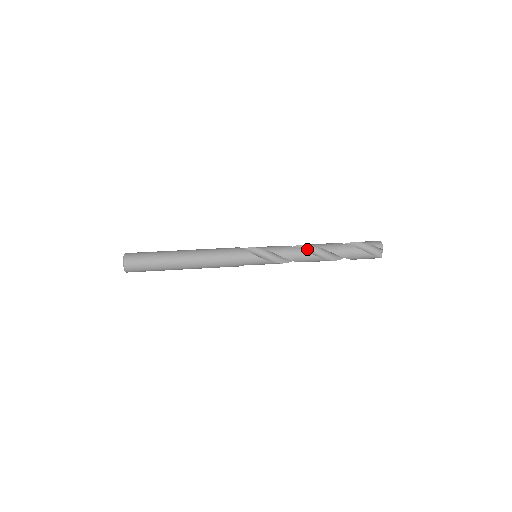
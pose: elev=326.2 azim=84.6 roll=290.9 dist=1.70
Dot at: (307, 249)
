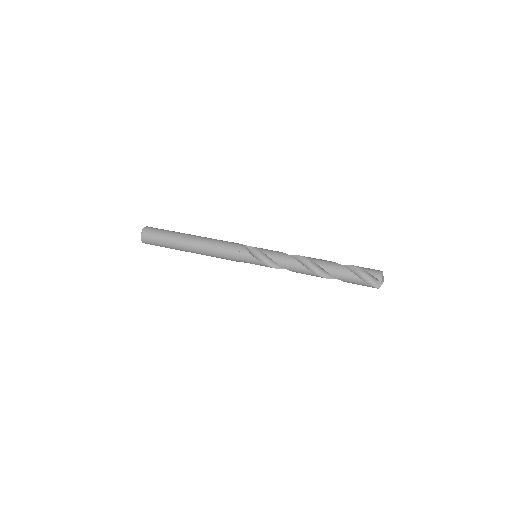
Dot at: (305, 262)
